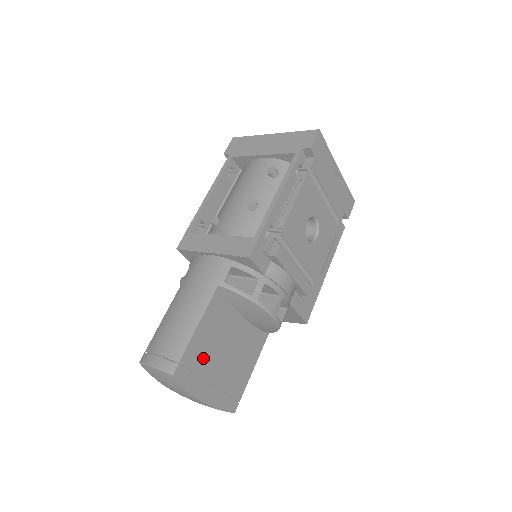
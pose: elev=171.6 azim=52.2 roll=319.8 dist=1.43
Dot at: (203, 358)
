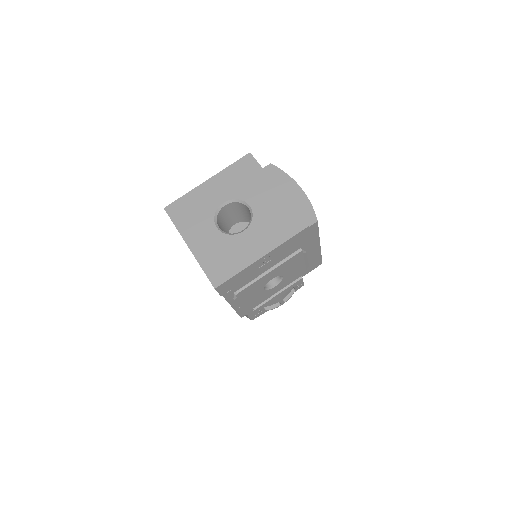
Dot at: occluded
